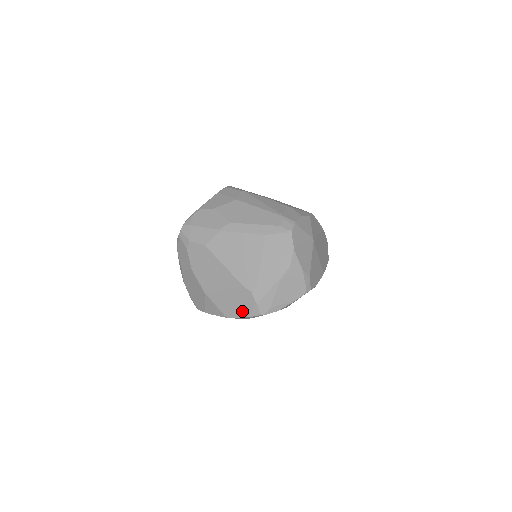
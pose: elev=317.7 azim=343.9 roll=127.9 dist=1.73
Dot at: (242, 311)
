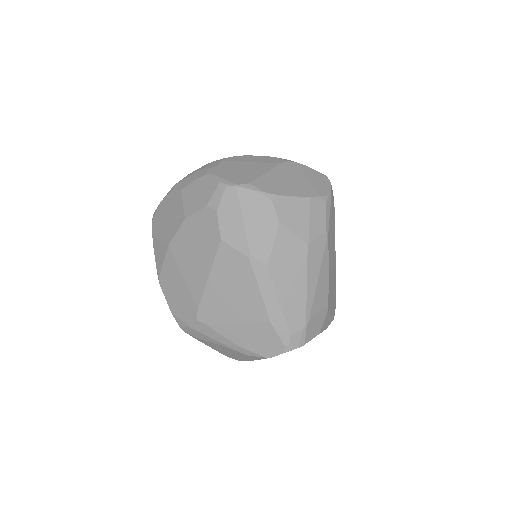
Dot at: (173, 304)
